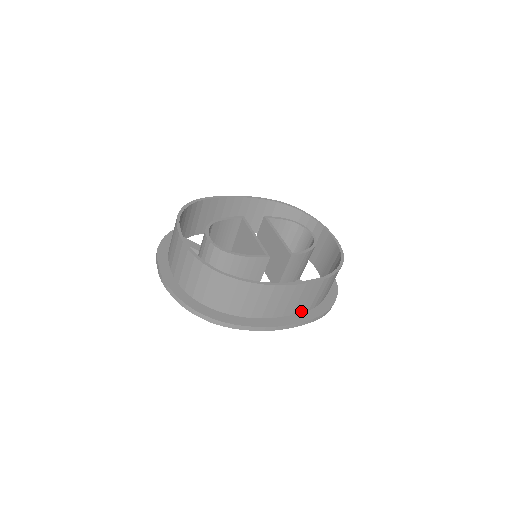
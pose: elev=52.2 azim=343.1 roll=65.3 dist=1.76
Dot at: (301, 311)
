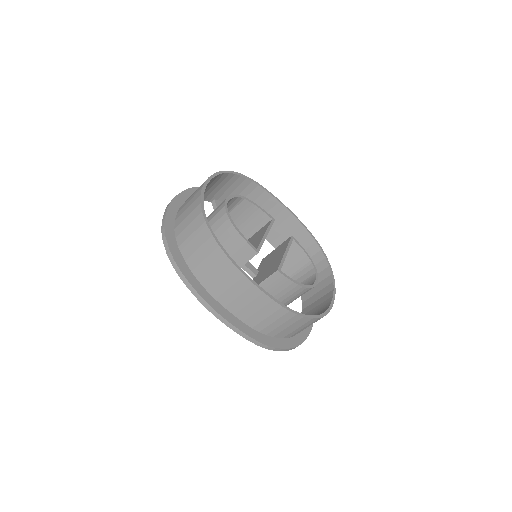
Dot at: (245, 321)
